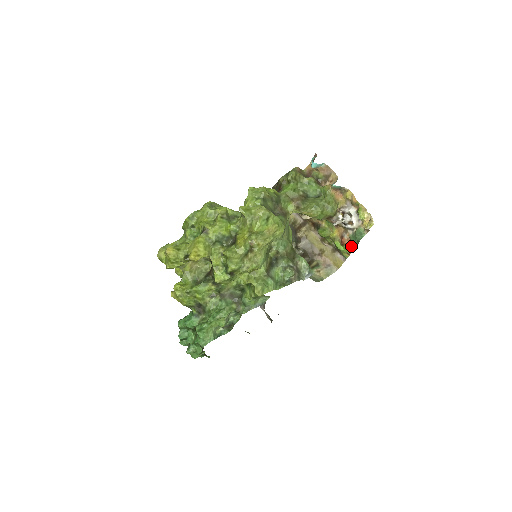
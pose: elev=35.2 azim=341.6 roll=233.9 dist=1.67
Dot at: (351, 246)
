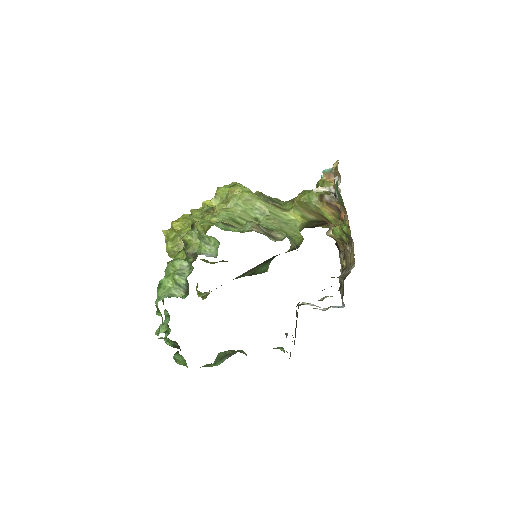
Dot at: (345, 214)
